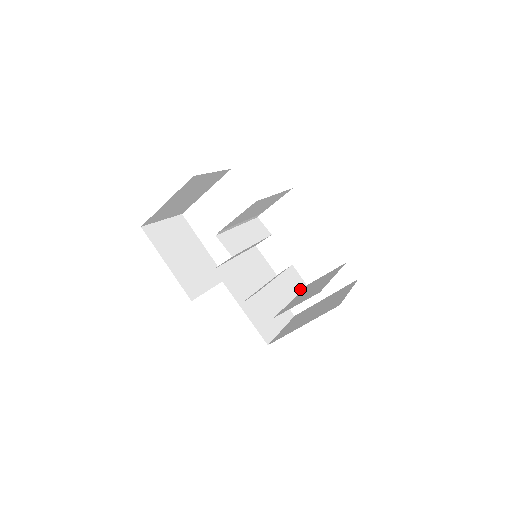
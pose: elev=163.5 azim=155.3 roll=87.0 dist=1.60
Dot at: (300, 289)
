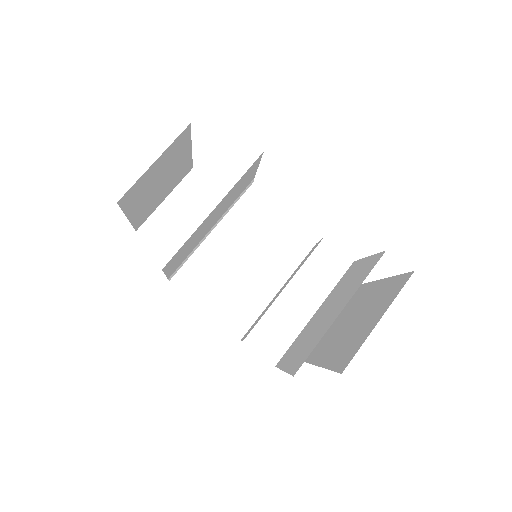
Dot at: (337, 279)
